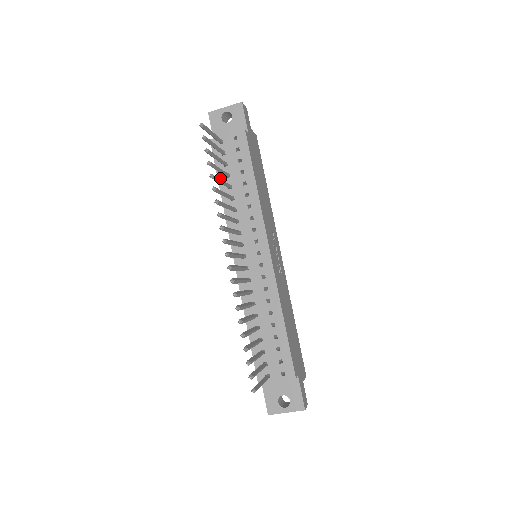
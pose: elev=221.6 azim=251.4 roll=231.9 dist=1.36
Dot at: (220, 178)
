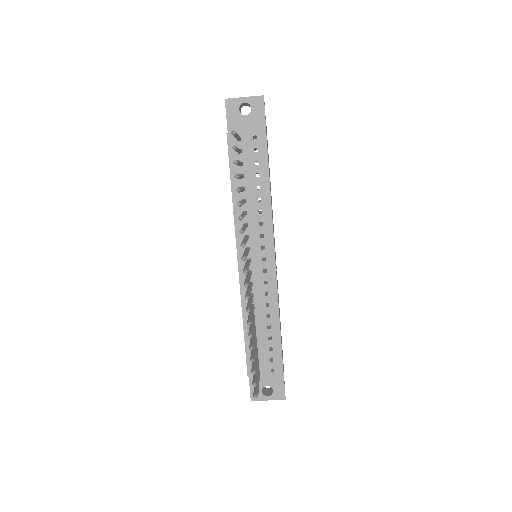
Dot at: (233, 177)
